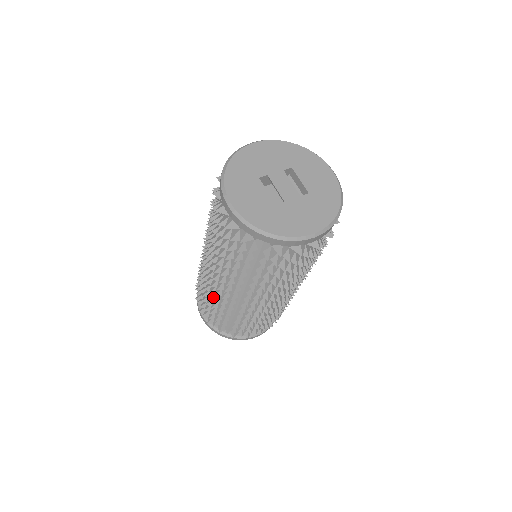
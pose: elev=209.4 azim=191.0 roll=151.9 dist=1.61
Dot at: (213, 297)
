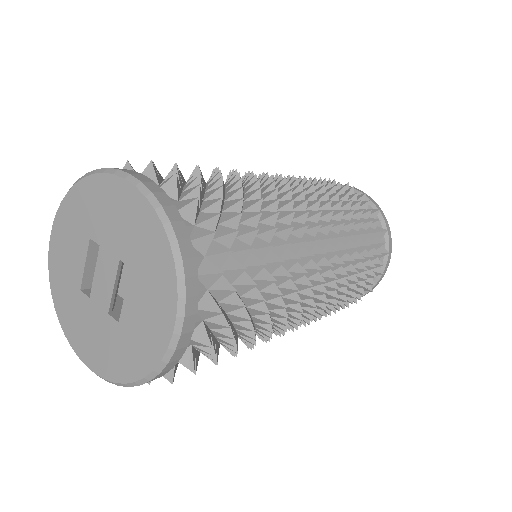
Dot at: occluded
